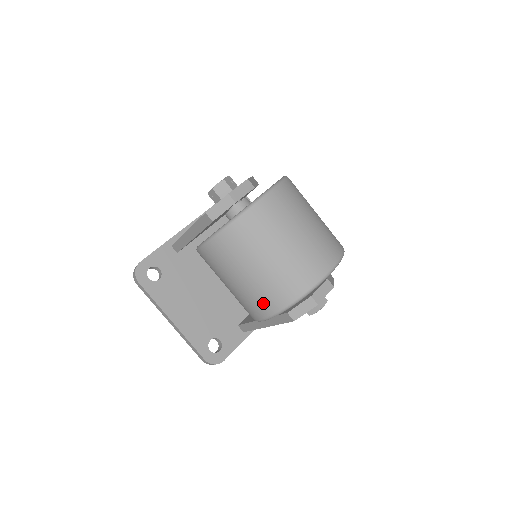
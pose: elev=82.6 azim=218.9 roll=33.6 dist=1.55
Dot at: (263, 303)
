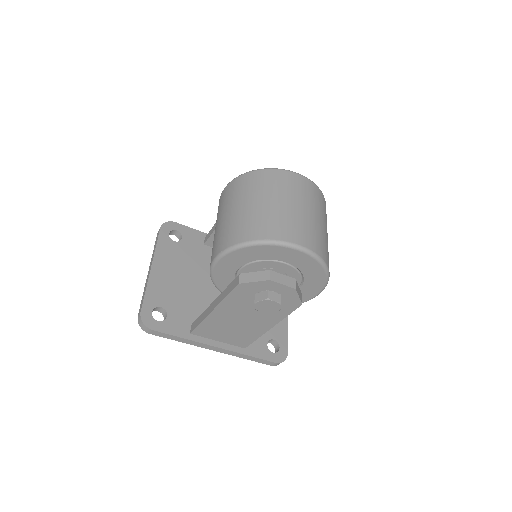
Dot at: (229, 235)
